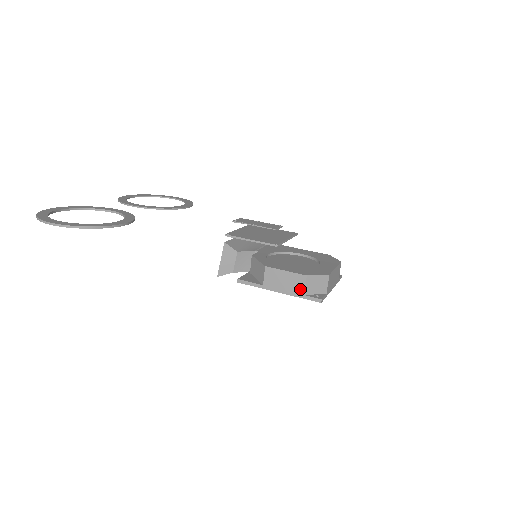
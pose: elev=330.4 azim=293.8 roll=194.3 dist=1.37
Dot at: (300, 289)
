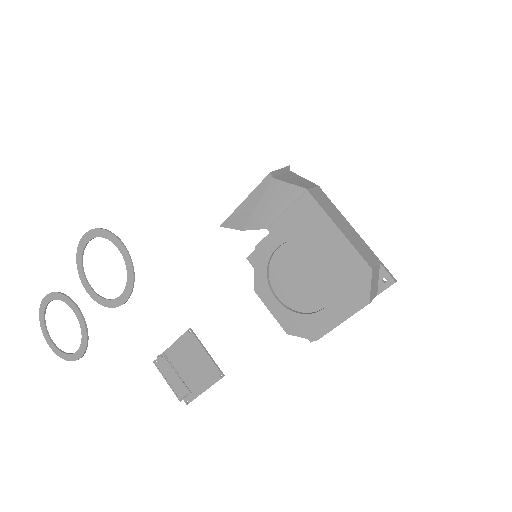
Dot at: occluded
